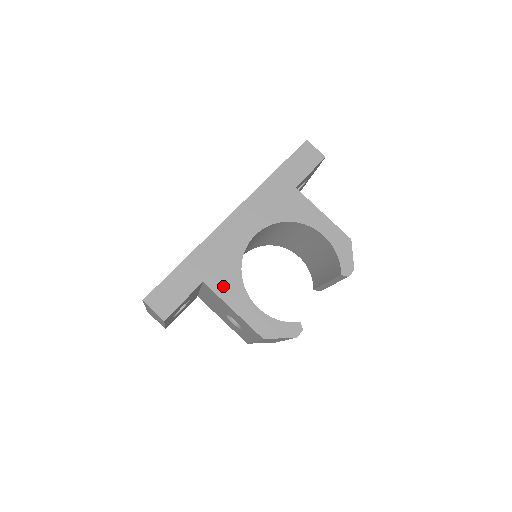
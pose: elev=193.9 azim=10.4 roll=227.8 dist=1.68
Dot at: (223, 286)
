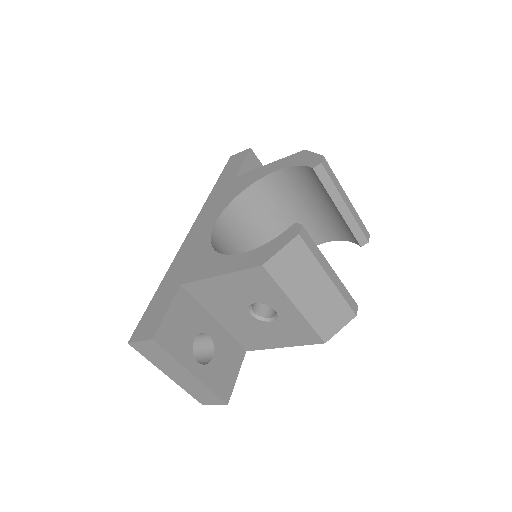
Dot at: (201, 271)
